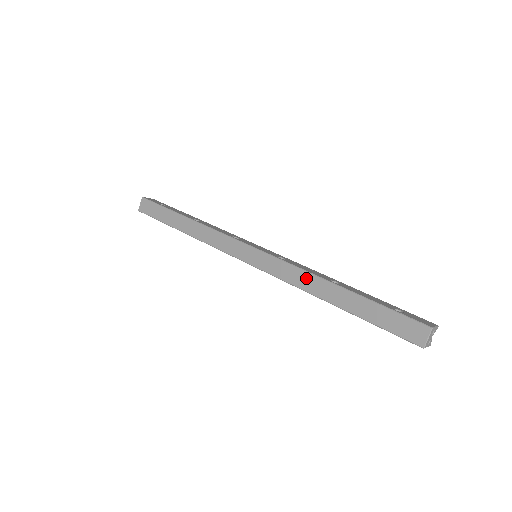
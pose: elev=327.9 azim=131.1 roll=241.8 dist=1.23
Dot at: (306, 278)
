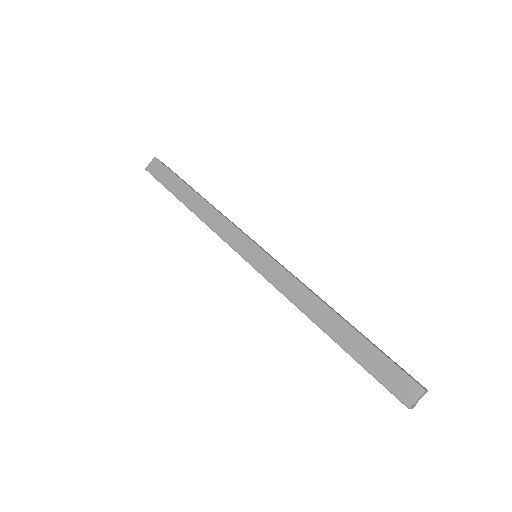
Dot at: (304, 295)
